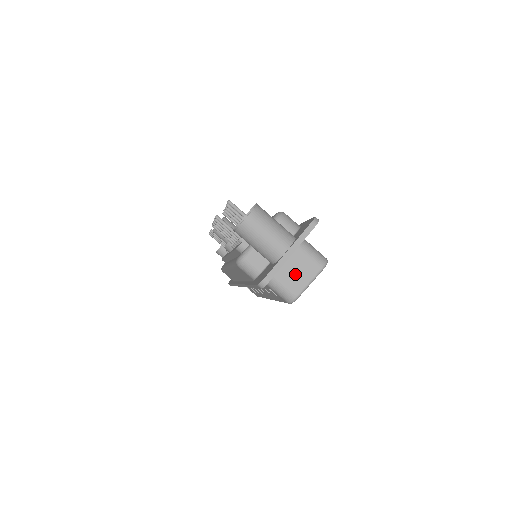
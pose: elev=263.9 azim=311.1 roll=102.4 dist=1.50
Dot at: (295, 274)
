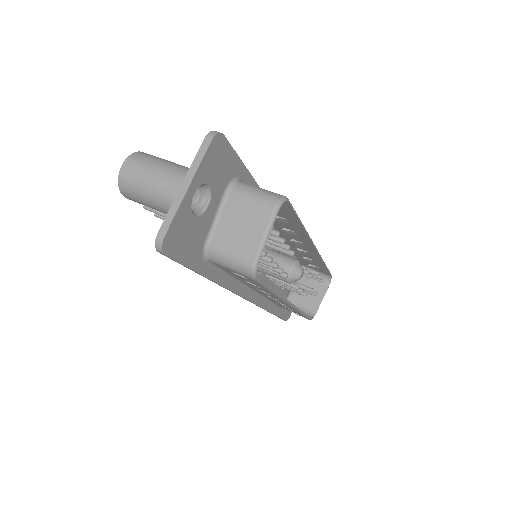
Dot at: (241, 231)
